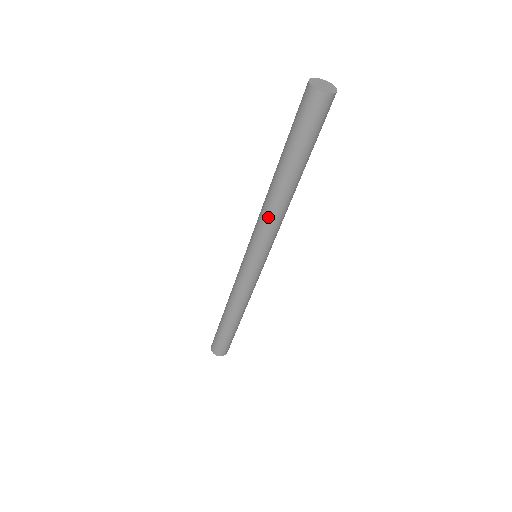
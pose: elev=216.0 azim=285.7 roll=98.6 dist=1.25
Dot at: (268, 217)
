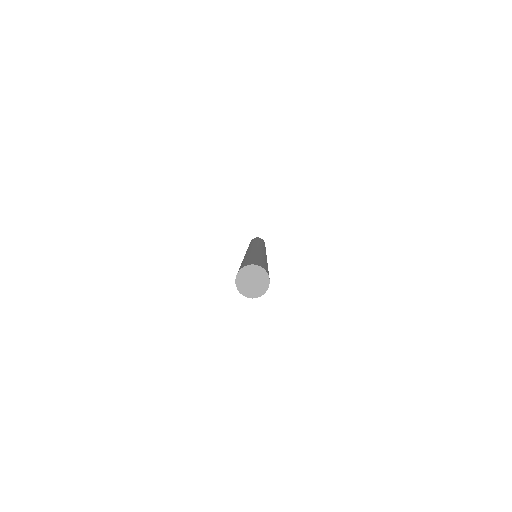
Dot at: occluded
